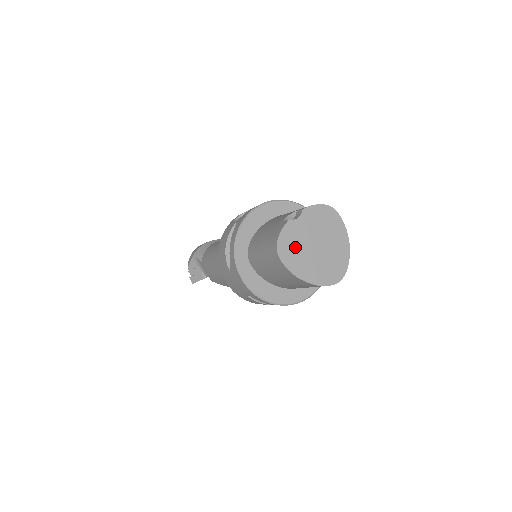
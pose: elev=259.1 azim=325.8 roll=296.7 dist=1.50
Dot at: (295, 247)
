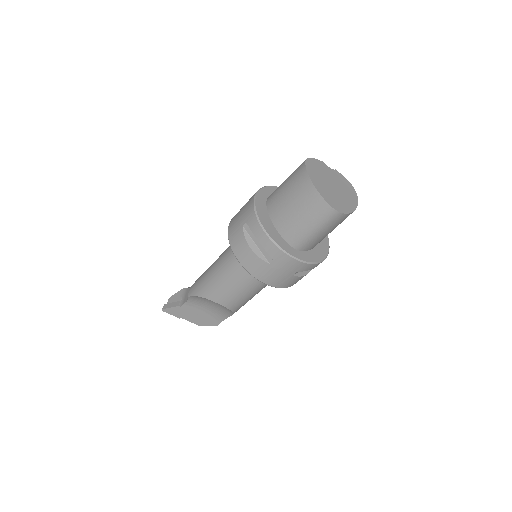
Dot at: (319, 171)
